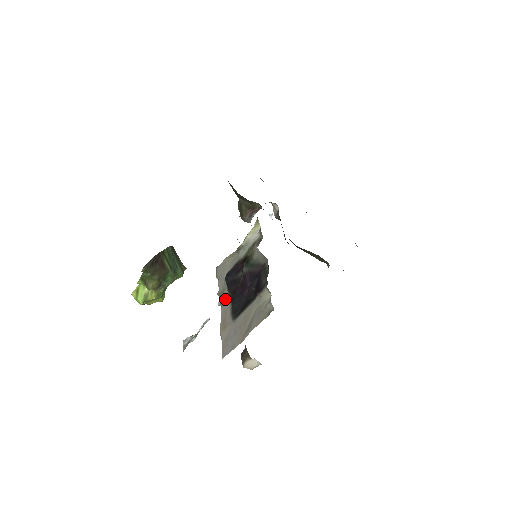
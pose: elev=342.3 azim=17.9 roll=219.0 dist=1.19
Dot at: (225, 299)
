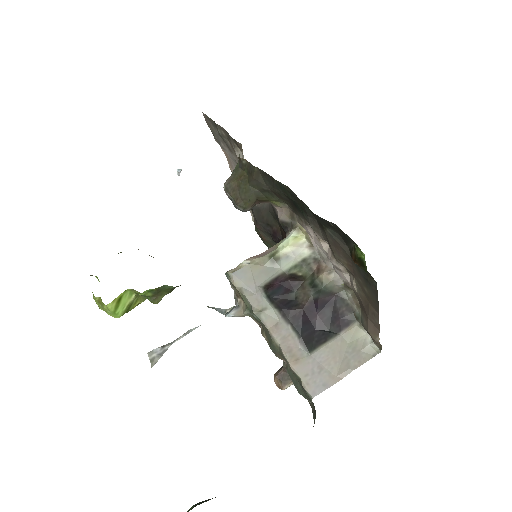
Dot at: (274, 322)
